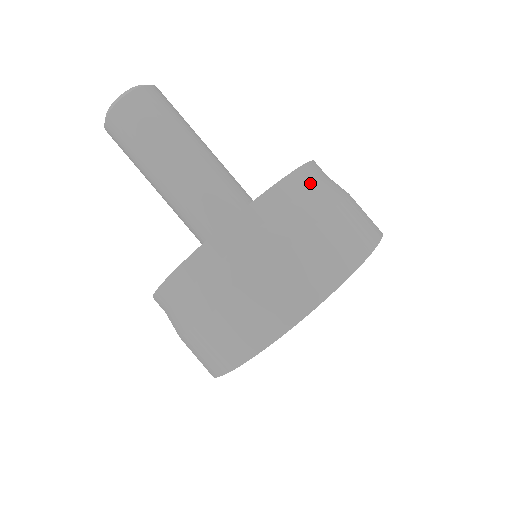
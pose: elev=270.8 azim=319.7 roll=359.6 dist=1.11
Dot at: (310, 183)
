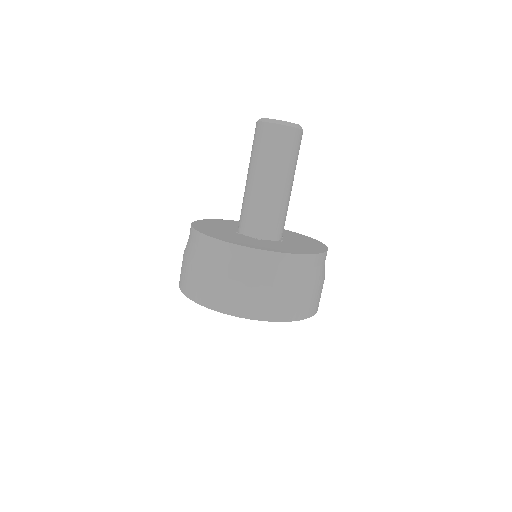
Dot at: occluded
